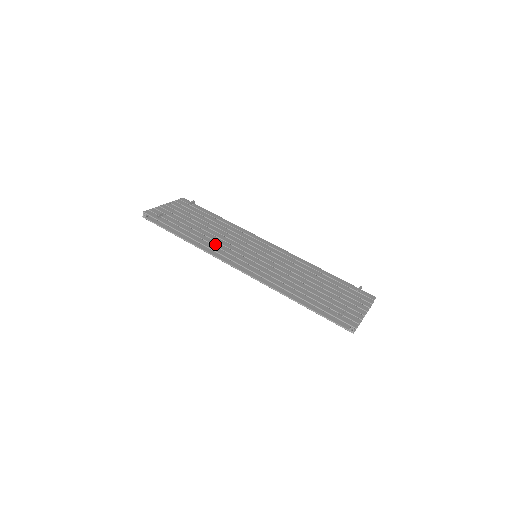
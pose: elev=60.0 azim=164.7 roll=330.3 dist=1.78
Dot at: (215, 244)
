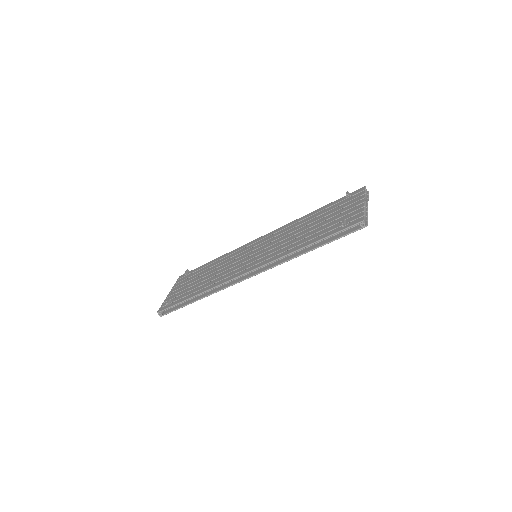
Dot at: (220, 279)
